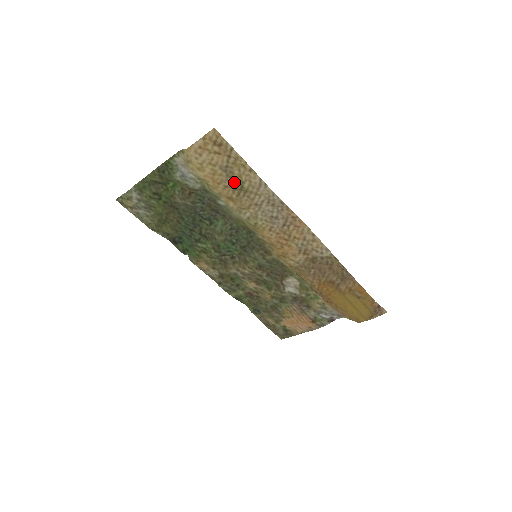
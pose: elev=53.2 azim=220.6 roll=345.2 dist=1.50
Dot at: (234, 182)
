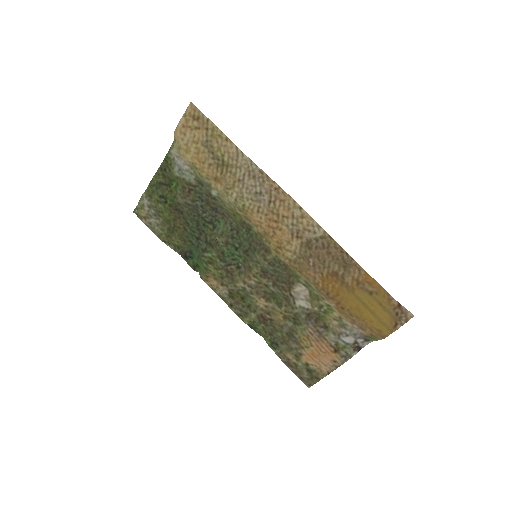
Dot at: (216, 157)
